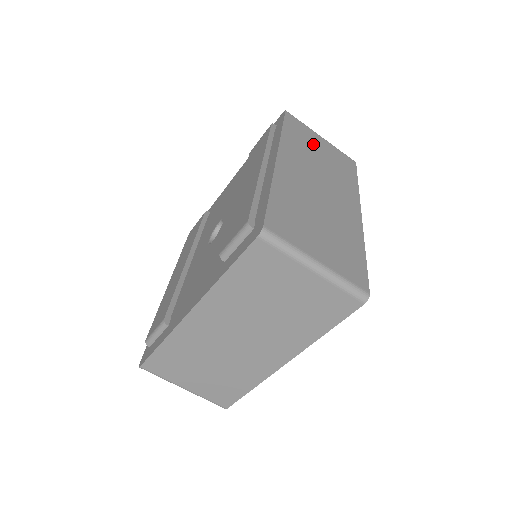
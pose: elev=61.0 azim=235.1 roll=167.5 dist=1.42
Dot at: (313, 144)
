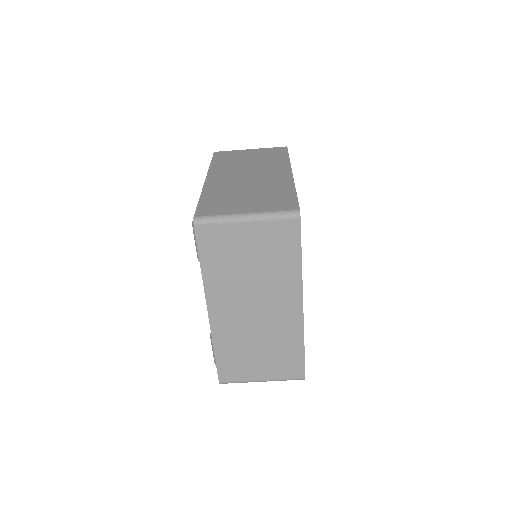
Dot at: (241, 157)
